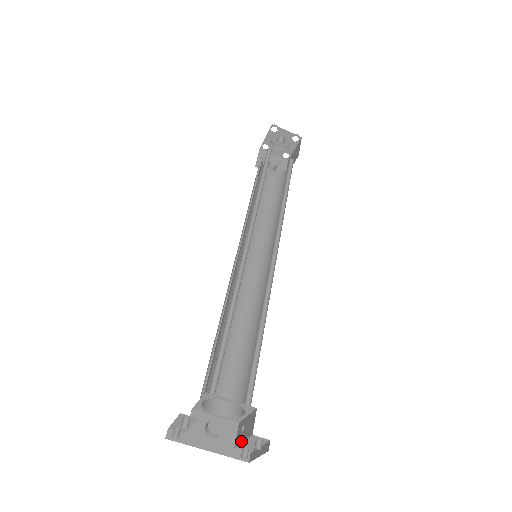
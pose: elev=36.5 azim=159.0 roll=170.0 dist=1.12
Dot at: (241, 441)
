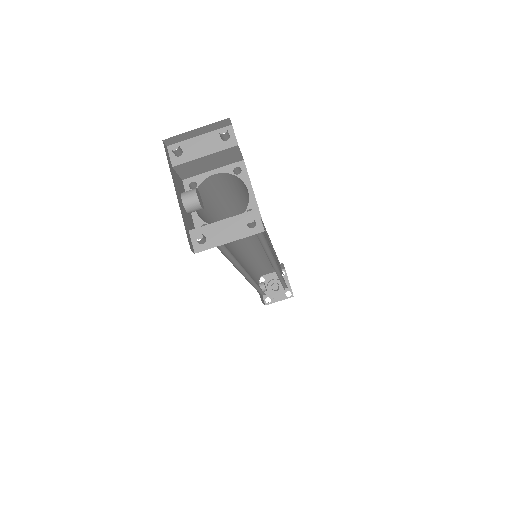
Dot at: (217, 222)
